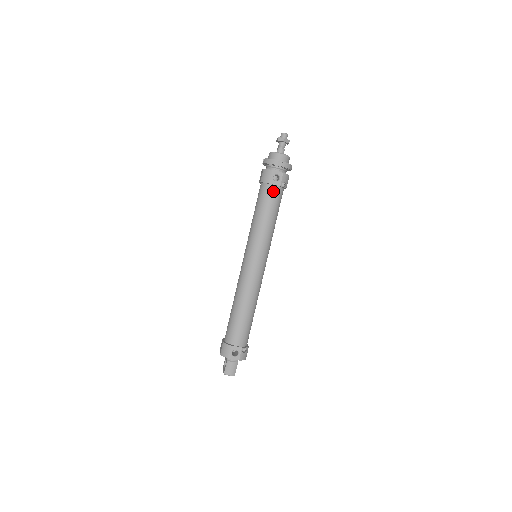
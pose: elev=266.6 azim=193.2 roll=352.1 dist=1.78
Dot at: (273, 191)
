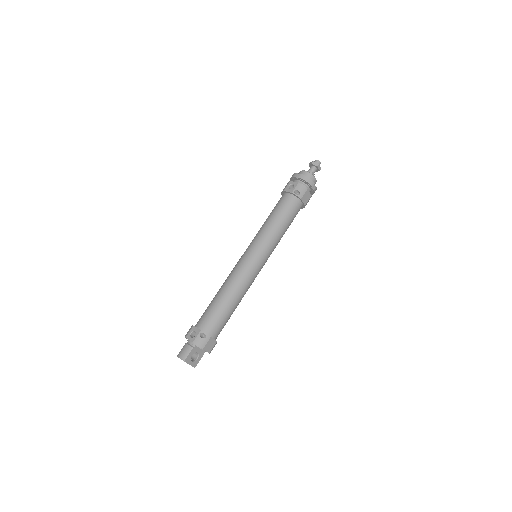
Dot at: (285, 197)
